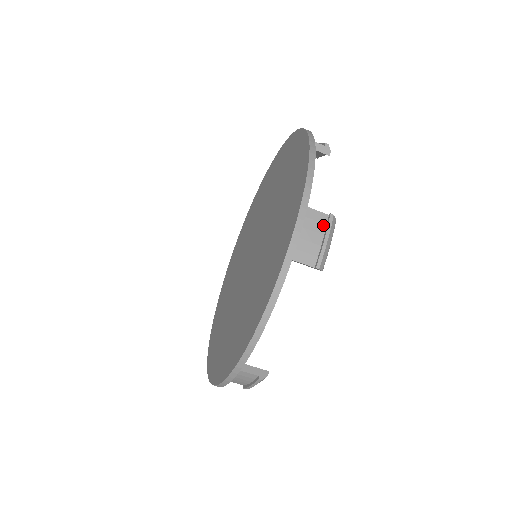
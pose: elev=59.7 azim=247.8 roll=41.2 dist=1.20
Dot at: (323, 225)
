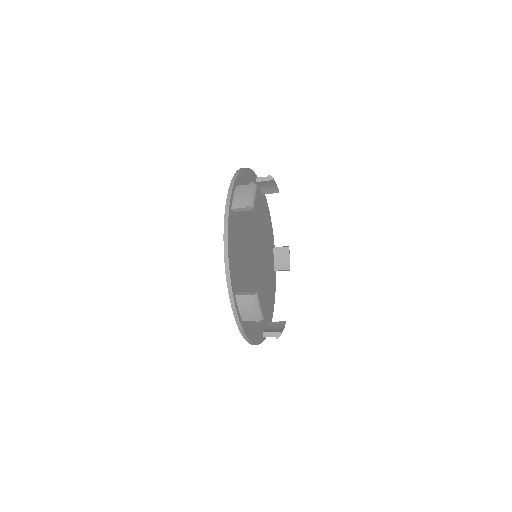
Dot at: (250, 301)
